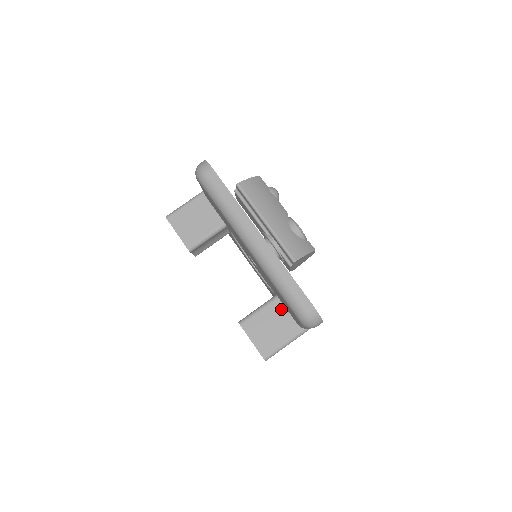
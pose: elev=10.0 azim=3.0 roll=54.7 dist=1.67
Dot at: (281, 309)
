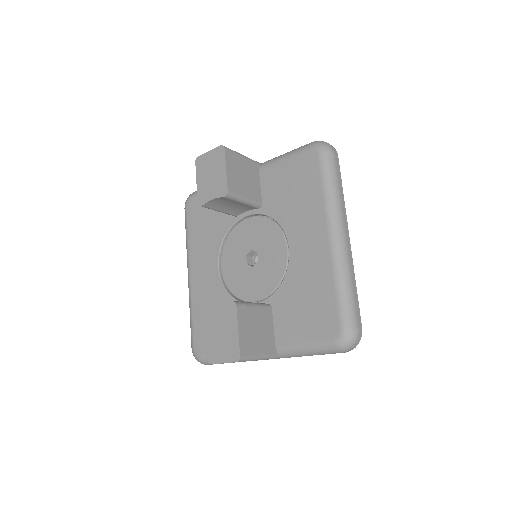
Dot at: (270, 320)
